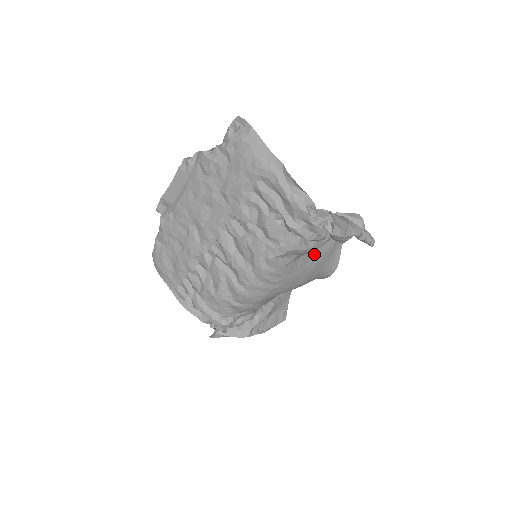
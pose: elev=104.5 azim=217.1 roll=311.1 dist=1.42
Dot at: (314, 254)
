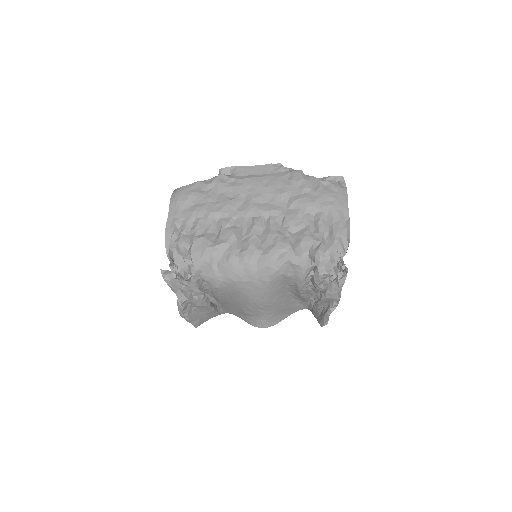
Dot at: (285, 295)
